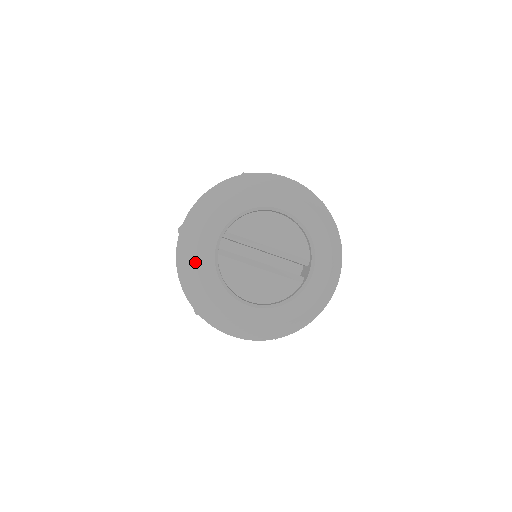
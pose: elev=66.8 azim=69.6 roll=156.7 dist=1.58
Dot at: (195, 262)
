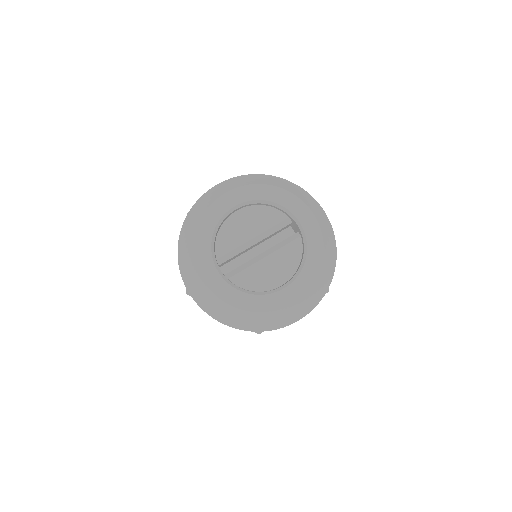
Dot at: (219, 300)
